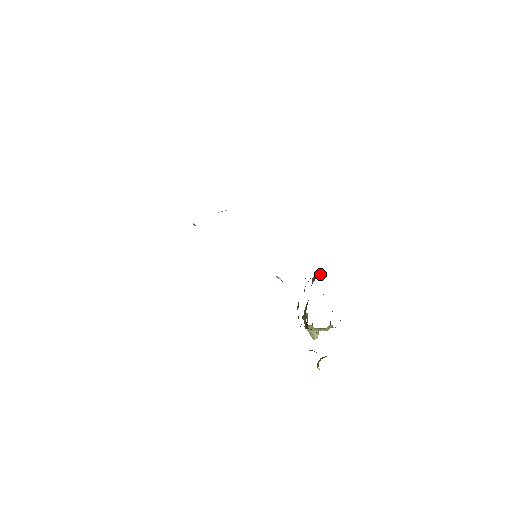
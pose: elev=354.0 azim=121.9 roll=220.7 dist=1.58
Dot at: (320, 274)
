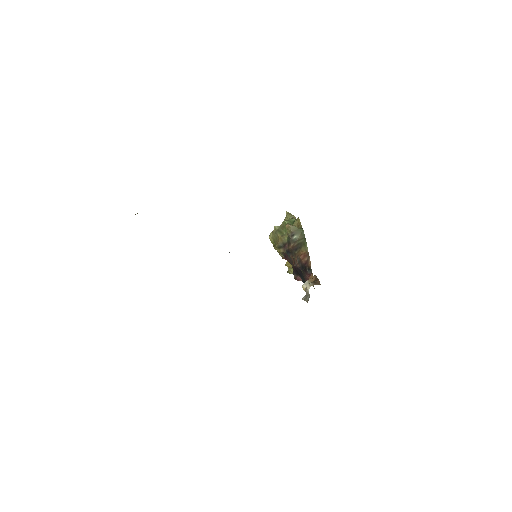
Dot at: (299, 234)
